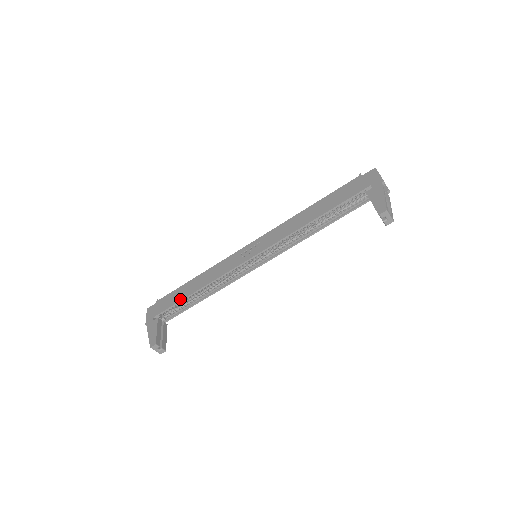
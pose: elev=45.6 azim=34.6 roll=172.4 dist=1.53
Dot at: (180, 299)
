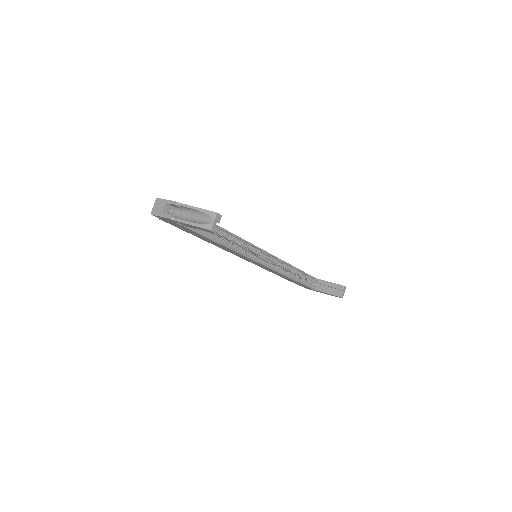
Dot at: occluded
